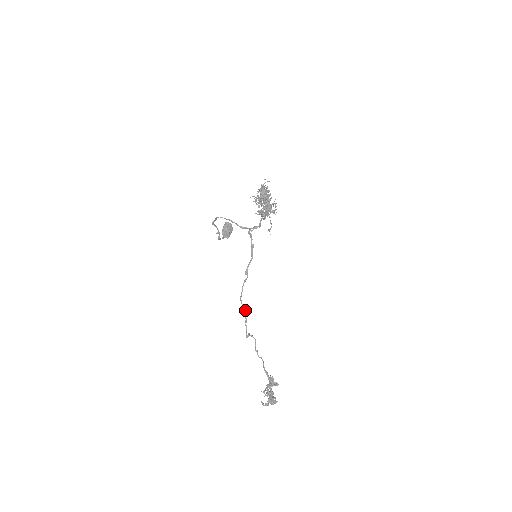
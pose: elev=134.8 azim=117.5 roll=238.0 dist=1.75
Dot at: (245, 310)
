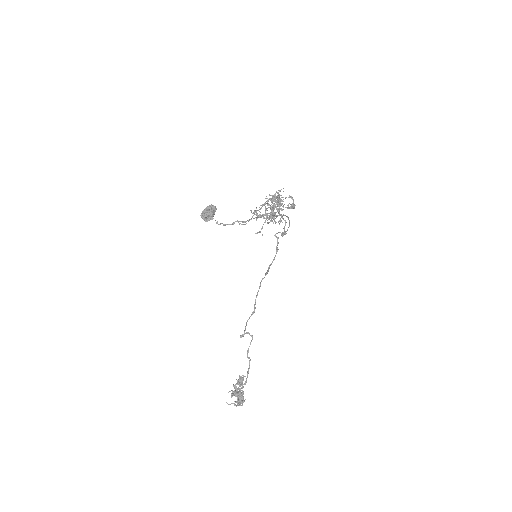
Dot at: occluded
